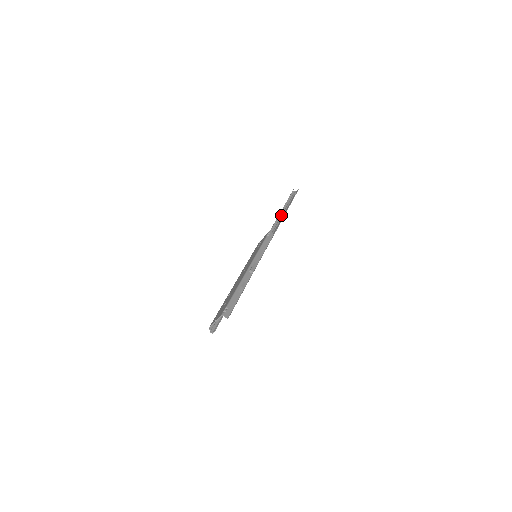
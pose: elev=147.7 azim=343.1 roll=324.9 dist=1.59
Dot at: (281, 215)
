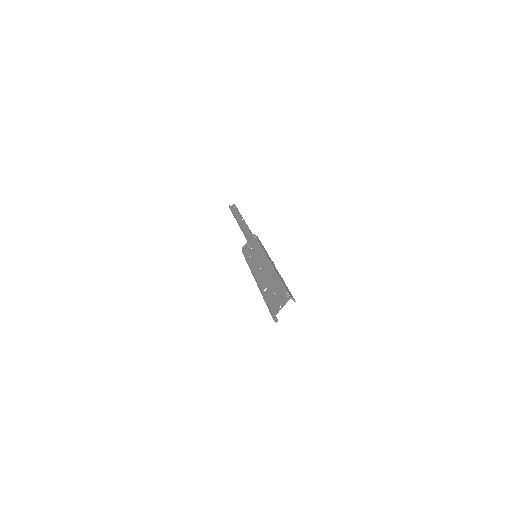
Dot at: (240, 225)
